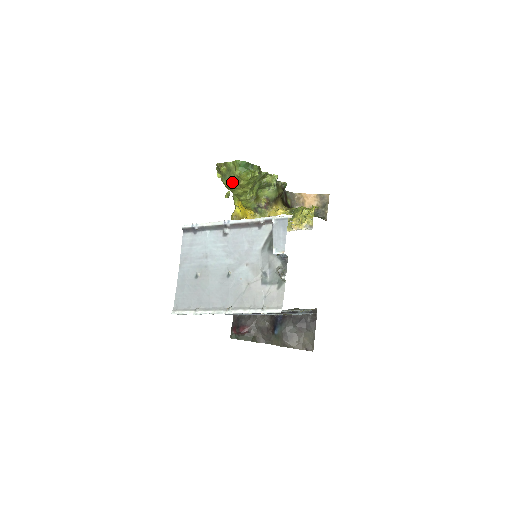
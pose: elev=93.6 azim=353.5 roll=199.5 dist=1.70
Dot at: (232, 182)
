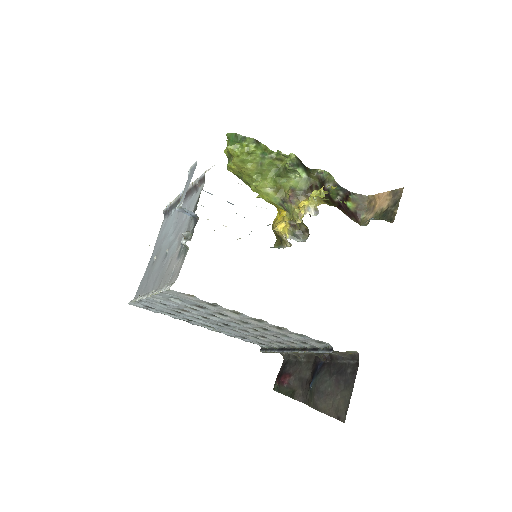
Dot at: (229, 163)
